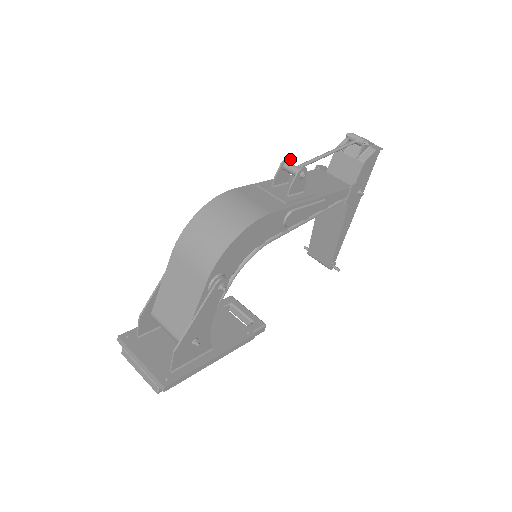
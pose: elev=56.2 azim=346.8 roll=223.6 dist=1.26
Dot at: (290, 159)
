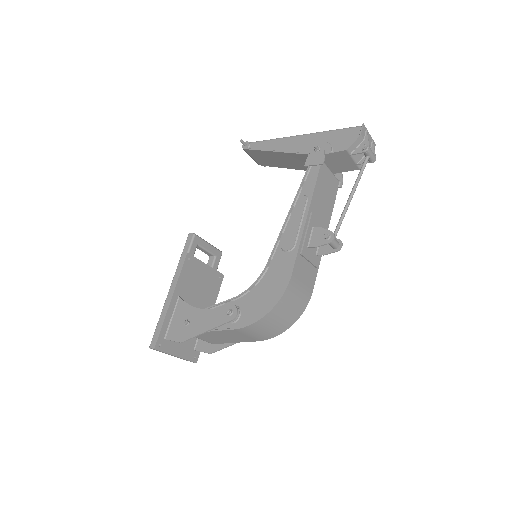
Dot at: (334, 234)
